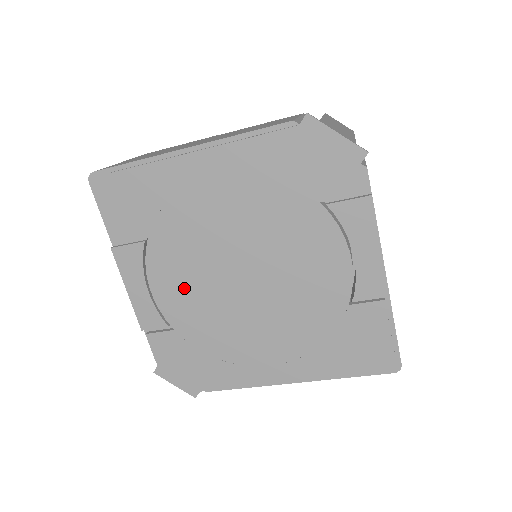
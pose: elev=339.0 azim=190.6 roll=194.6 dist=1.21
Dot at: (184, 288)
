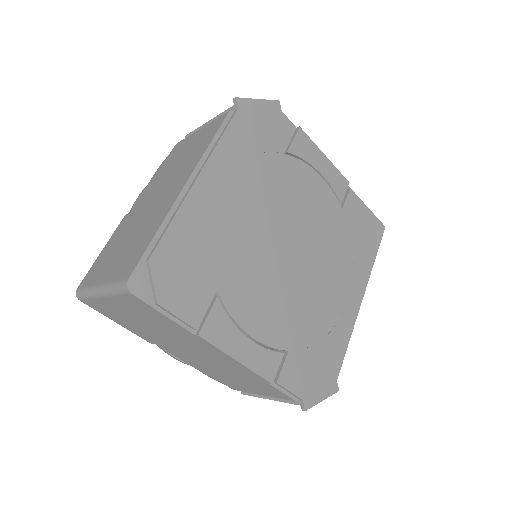
Dot at: (268, 305)
